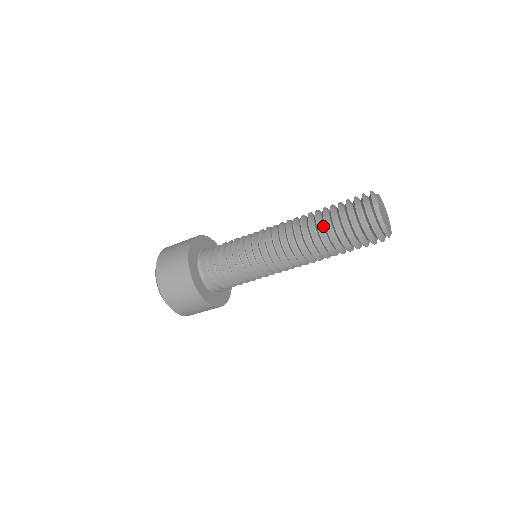
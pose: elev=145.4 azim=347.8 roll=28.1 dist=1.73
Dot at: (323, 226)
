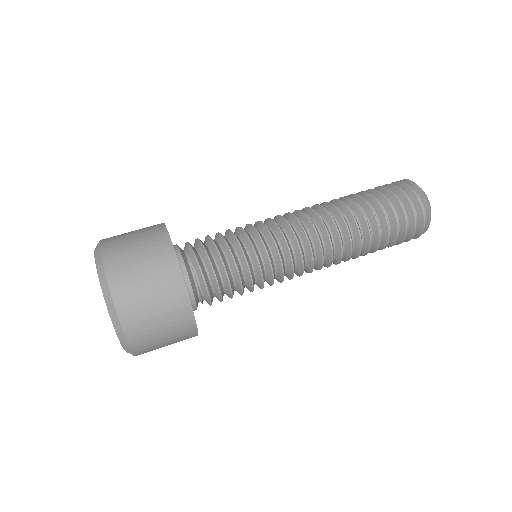
Dot at: (363, 210)
